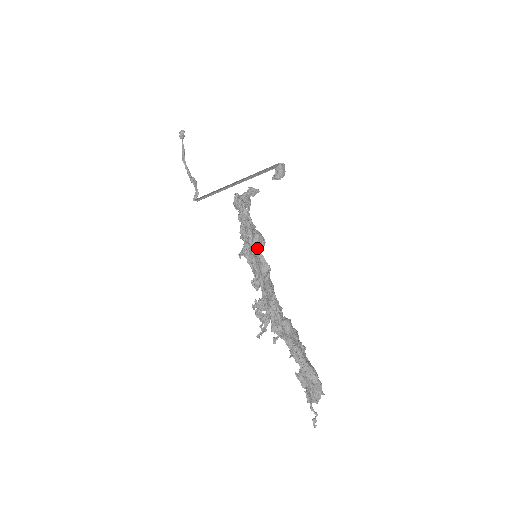
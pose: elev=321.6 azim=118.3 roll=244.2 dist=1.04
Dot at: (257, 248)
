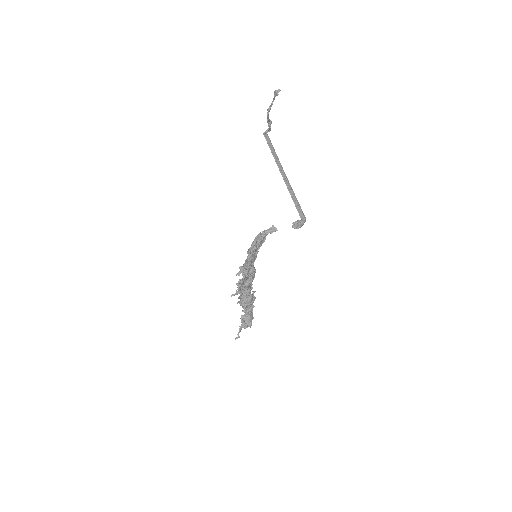
Dot at: occluded
